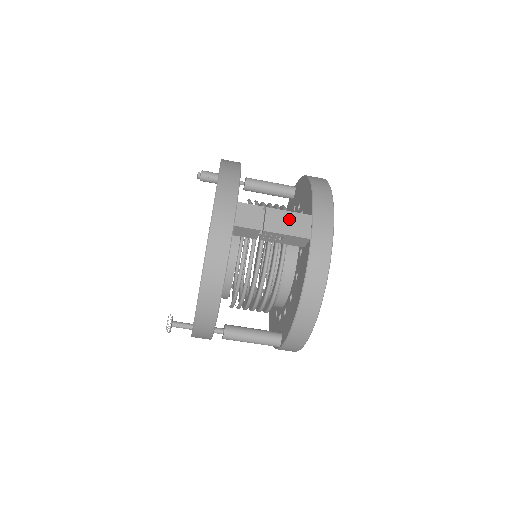
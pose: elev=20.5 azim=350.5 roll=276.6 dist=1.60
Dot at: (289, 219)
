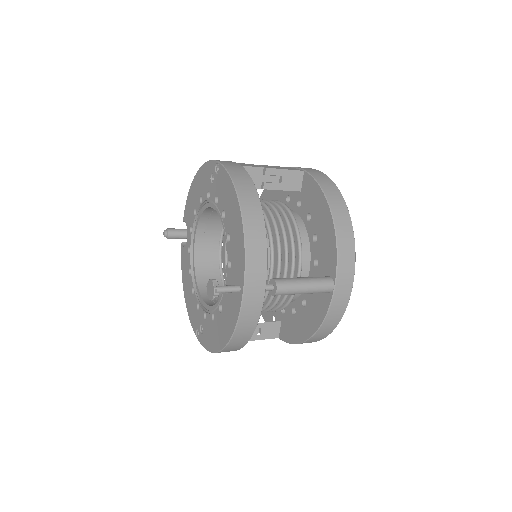
Dot at: (278, 167)
